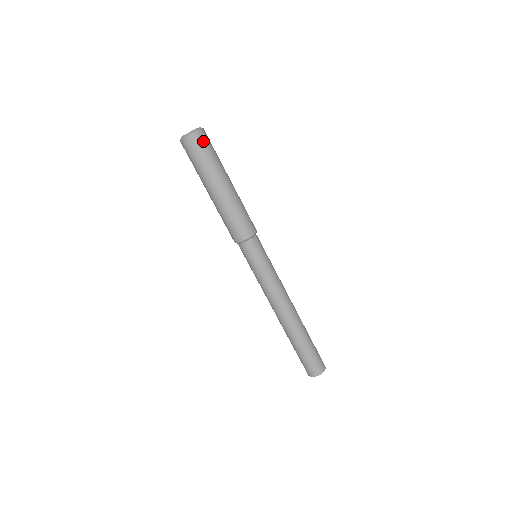
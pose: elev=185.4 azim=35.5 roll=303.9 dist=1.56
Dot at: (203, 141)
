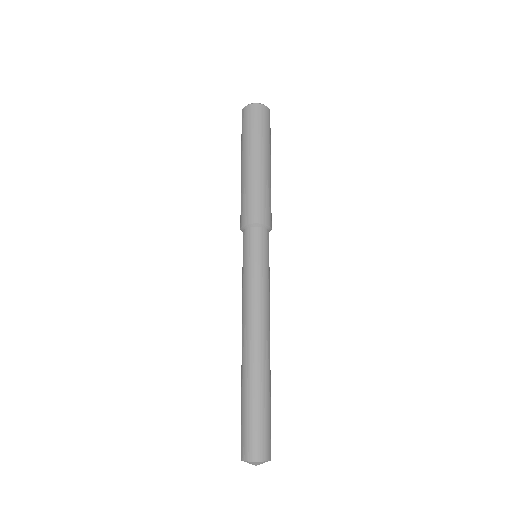
Dot at: occluded
